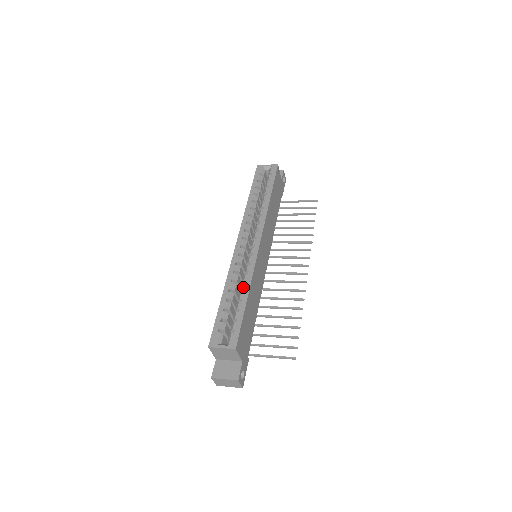
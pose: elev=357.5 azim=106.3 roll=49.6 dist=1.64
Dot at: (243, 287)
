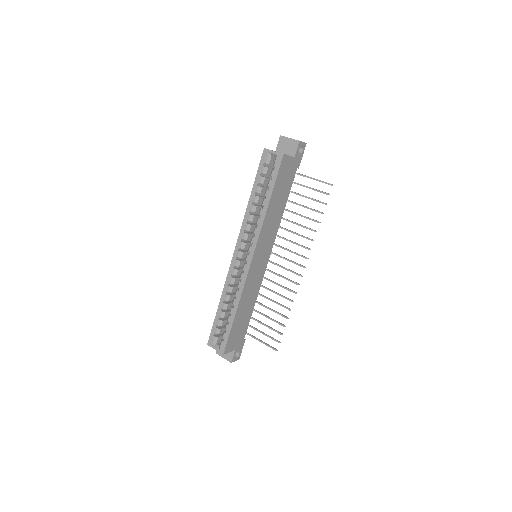
Dot at: (233, 303)
